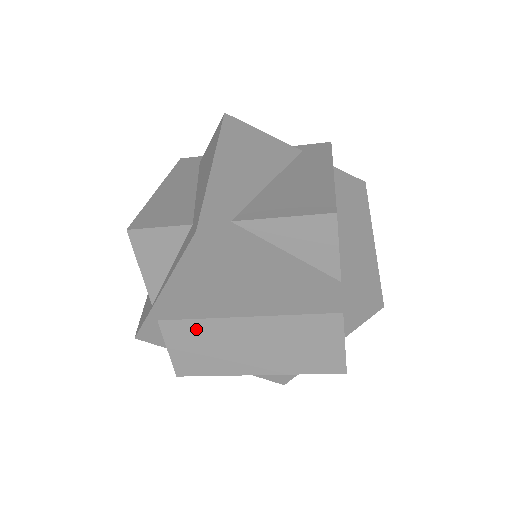
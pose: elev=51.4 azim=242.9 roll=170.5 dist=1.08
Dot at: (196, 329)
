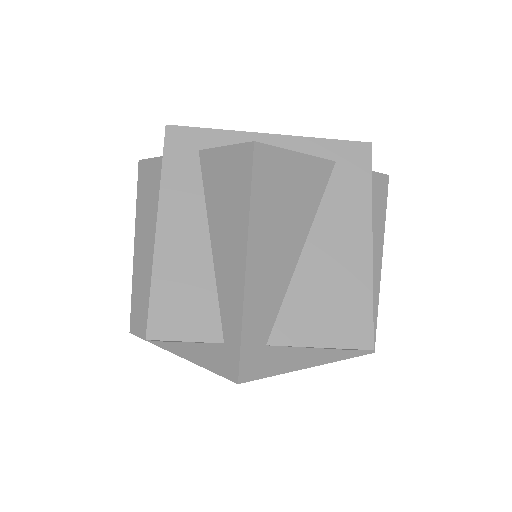
Dot at: occluded
